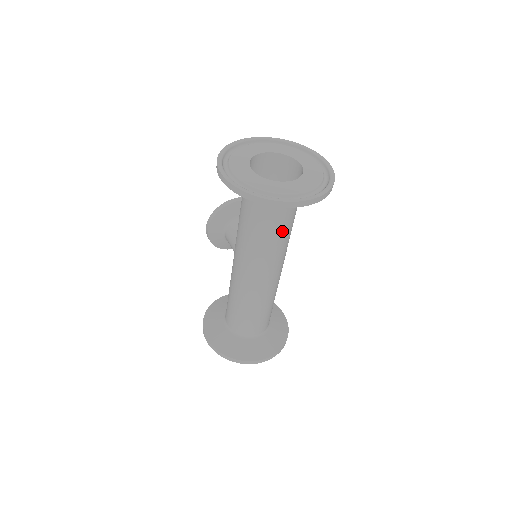
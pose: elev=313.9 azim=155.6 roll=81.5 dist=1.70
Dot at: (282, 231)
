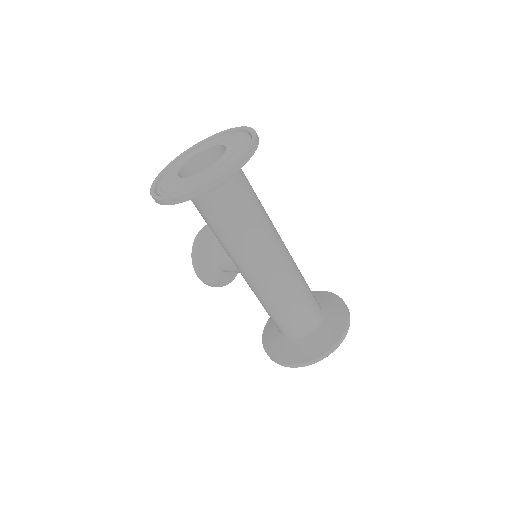
Dot at: (254, 206)
